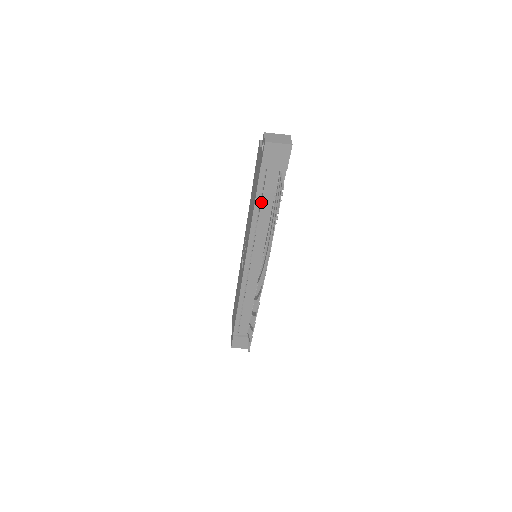
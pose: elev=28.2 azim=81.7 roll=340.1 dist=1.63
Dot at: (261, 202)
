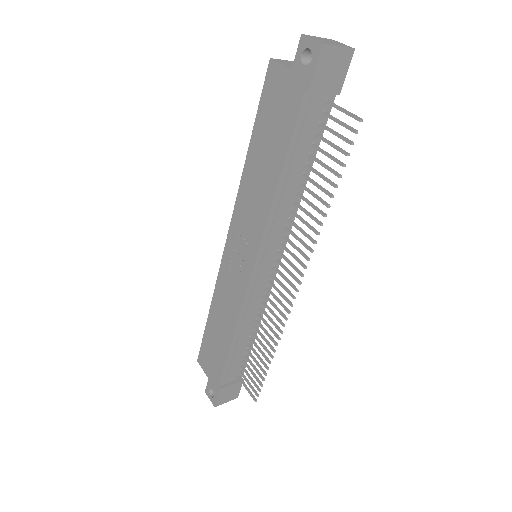
Dot at: (292, 159)
